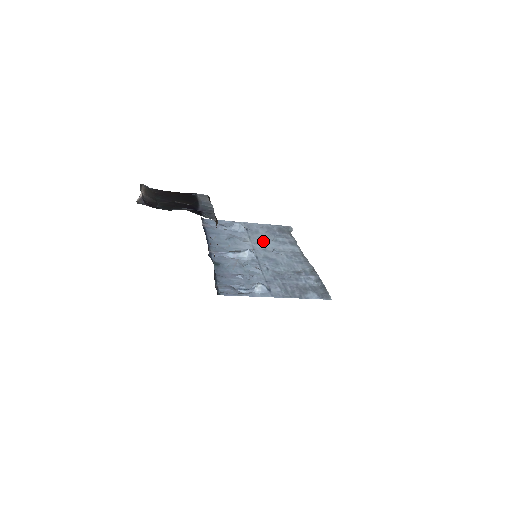
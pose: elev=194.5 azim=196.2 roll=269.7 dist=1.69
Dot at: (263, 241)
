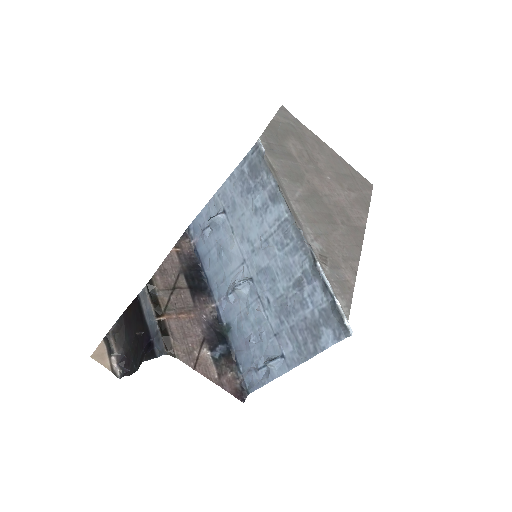
Dot at: (245, 227)
